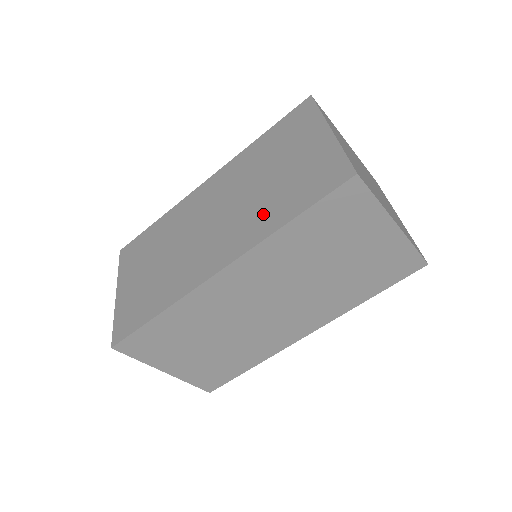
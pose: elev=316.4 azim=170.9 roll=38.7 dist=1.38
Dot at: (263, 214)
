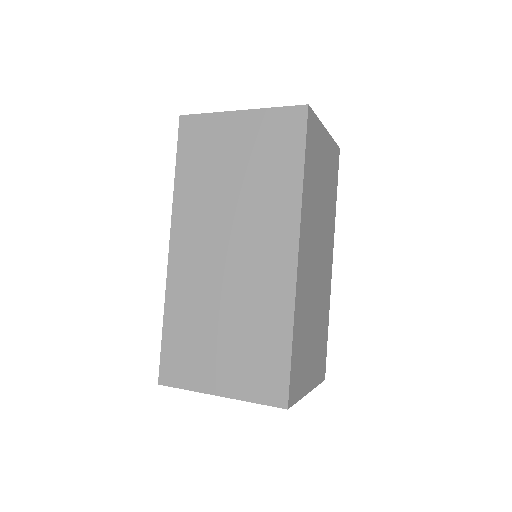
Dot at: (273, 194)
